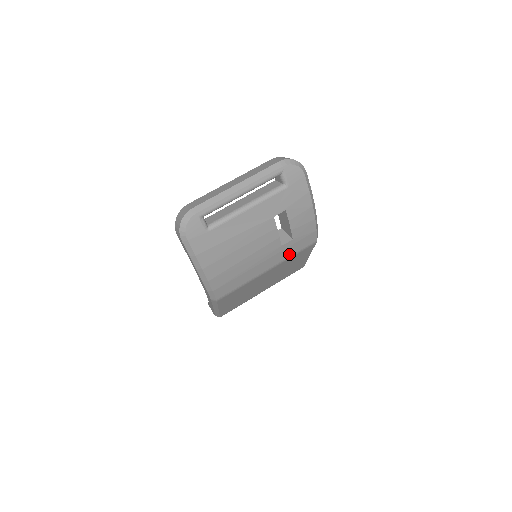
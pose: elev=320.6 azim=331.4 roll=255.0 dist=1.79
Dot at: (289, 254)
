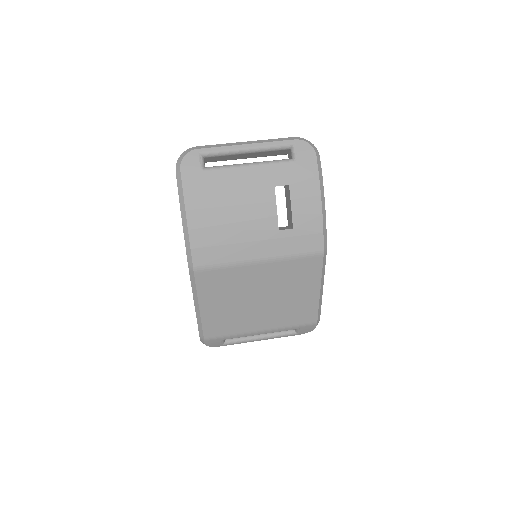
Dot at: (287, 251)
